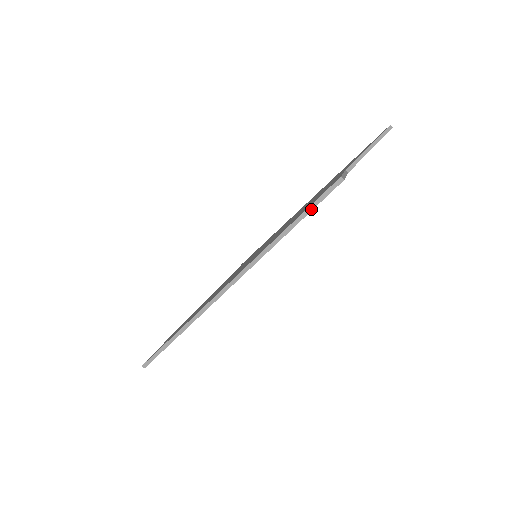
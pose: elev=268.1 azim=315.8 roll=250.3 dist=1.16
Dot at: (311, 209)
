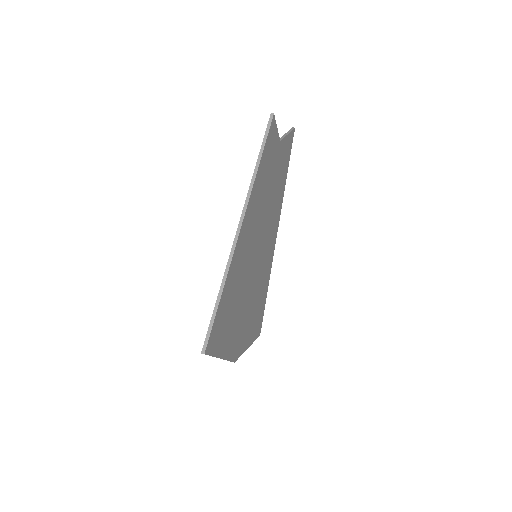
Dot at: (265, 141)
